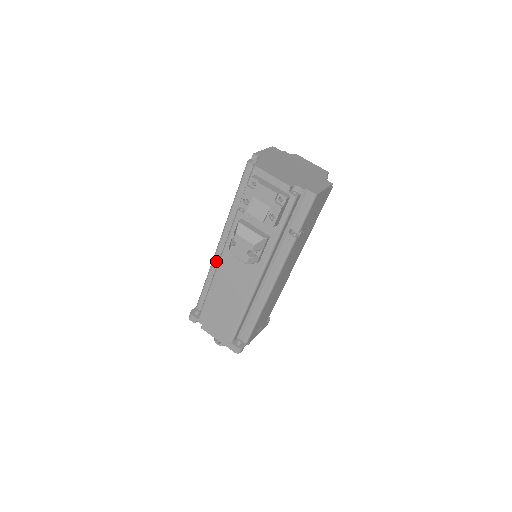
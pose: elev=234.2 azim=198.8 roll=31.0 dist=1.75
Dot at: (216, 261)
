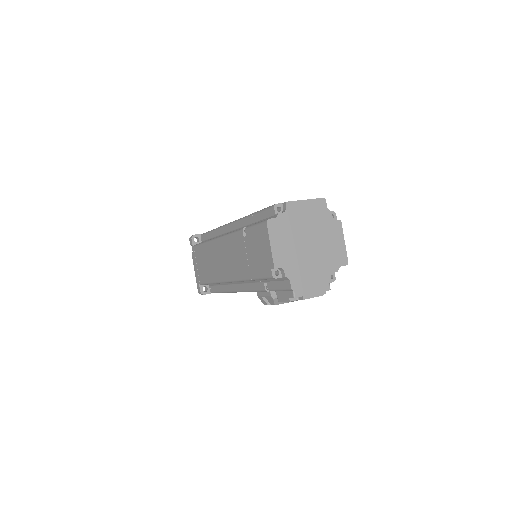
Dot at: occluded
